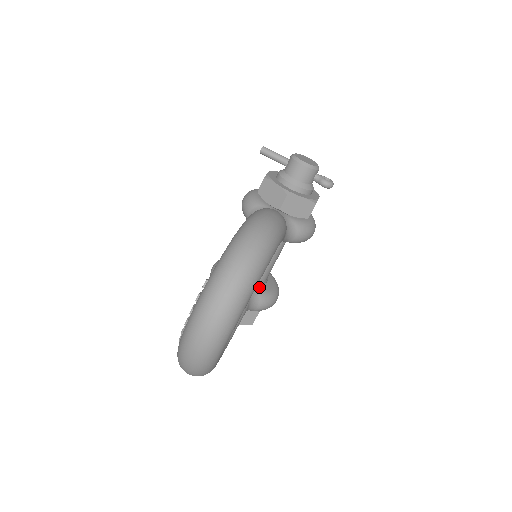
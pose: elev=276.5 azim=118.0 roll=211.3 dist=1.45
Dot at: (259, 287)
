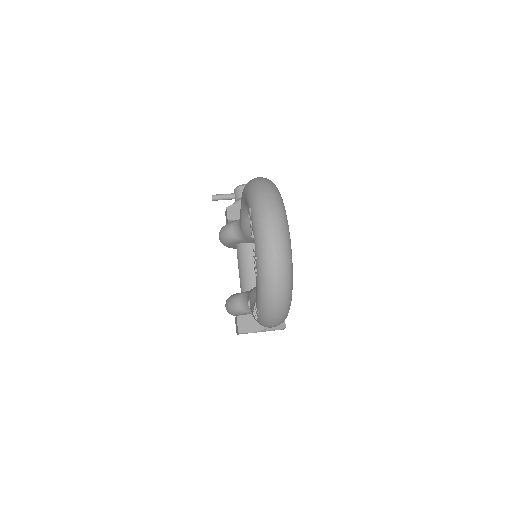
Dot at: occluded
